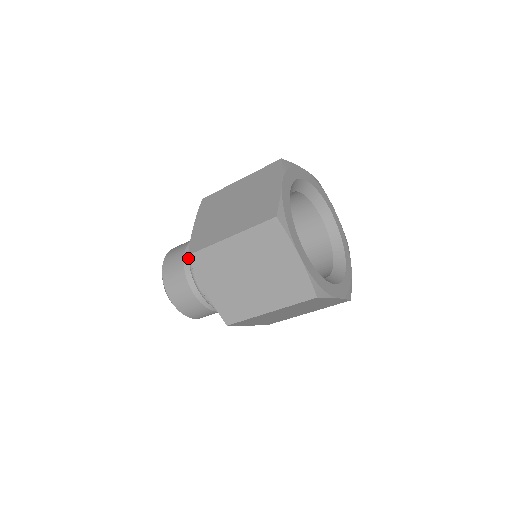
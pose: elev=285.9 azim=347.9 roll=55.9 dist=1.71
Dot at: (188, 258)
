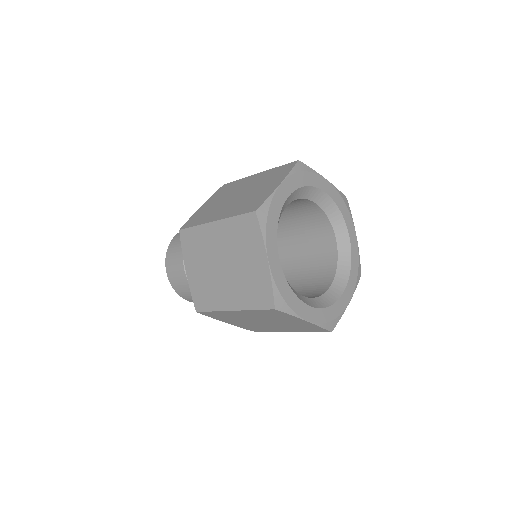
Dot at: occluded
